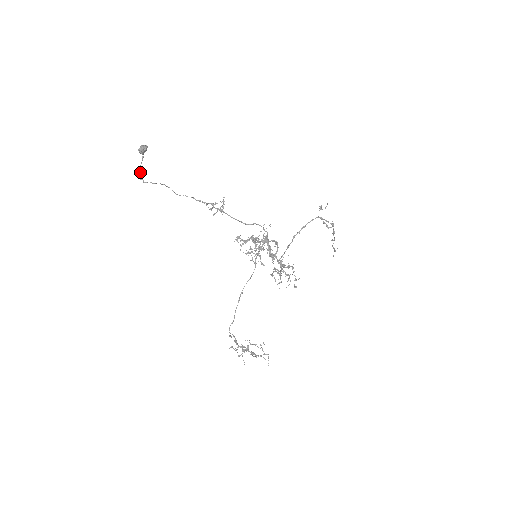
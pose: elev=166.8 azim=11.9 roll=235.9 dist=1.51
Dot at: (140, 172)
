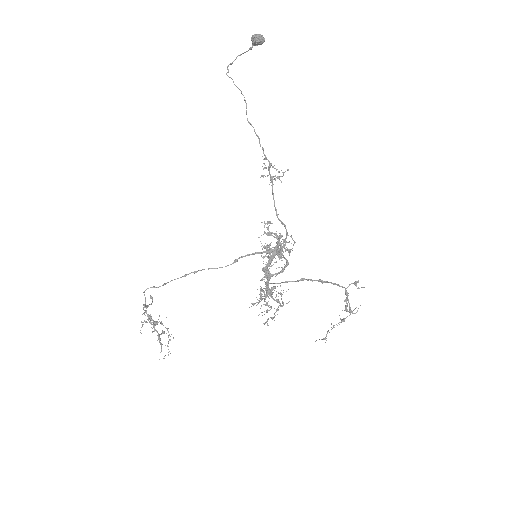
Dot at: (234, 60)
